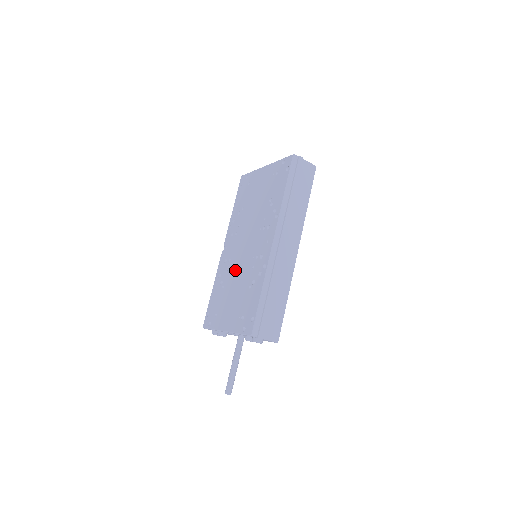
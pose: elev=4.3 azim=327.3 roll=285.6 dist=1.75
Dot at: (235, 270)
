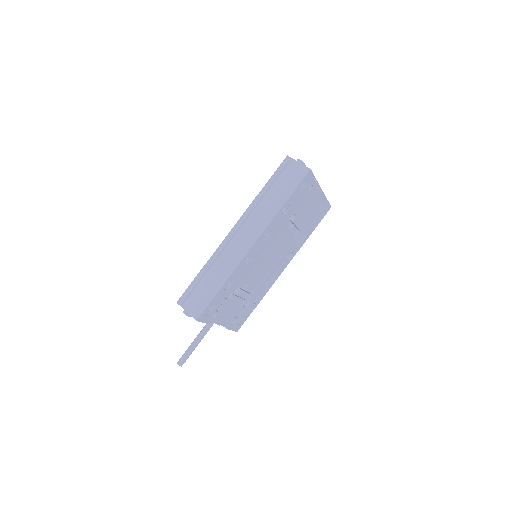
Dot at: occluded
